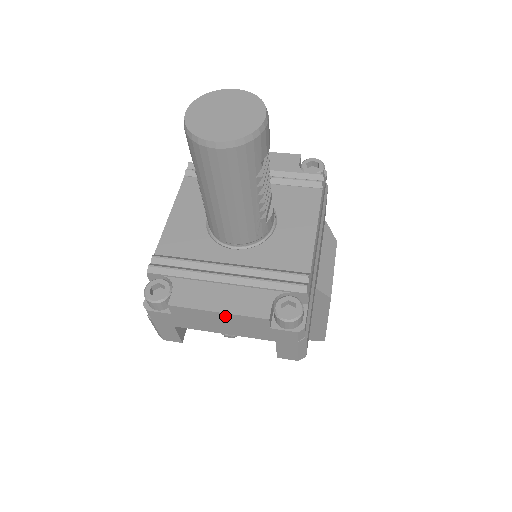
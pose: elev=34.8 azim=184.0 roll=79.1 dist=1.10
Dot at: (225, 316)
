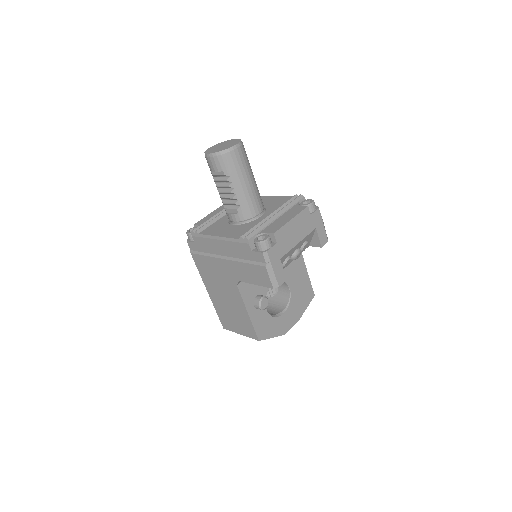
Dot at: (295, 221)
